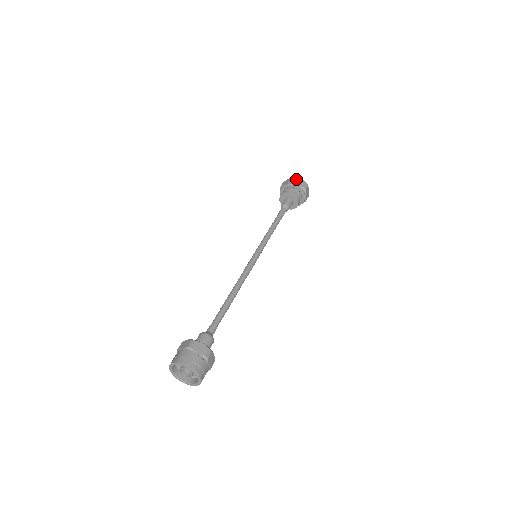
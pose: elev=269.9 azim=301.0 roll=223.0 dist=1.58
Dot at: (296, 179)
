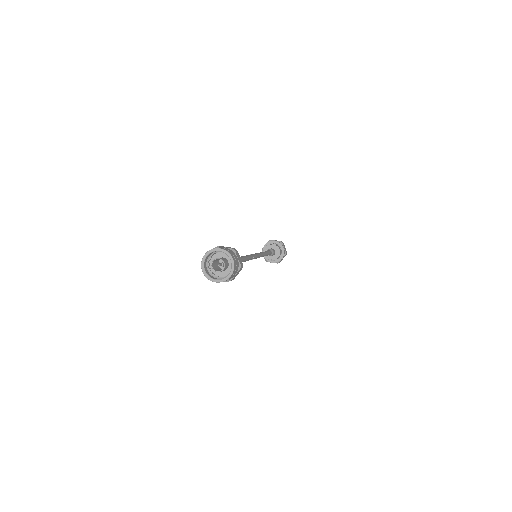
Dot at: occluded
